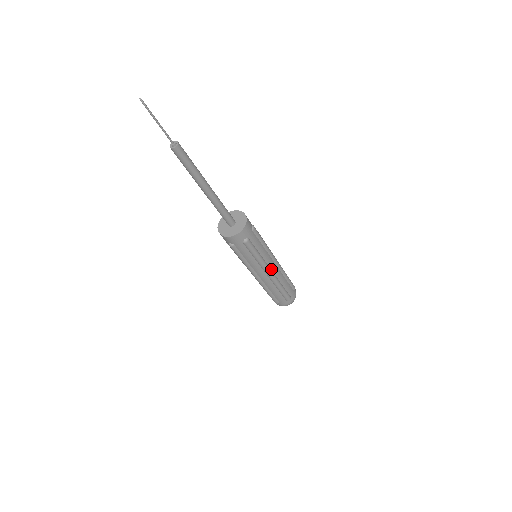
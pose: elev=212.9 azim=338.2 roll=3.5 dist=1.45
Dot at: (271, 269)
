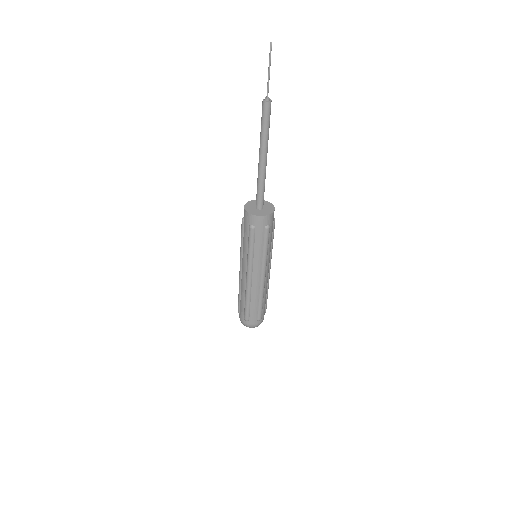
Dot at: (265, 273)
